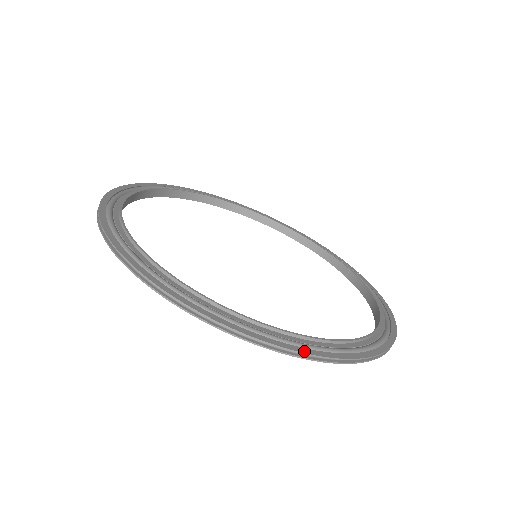
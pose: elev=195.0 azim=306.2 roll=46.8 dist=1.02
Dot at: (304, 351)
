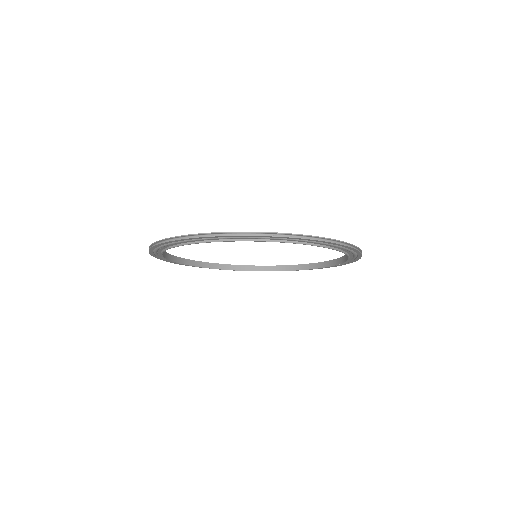
Dot at: (257, 232)
